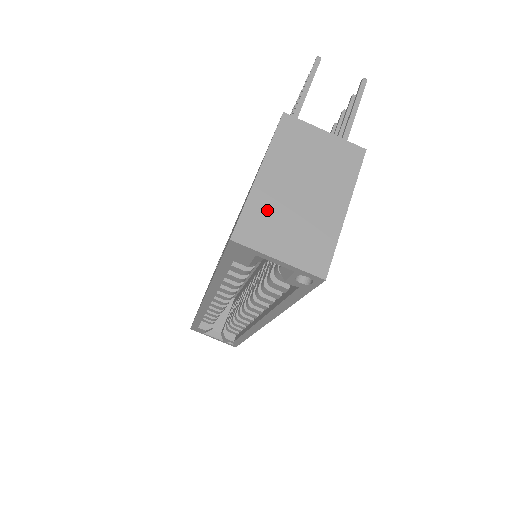
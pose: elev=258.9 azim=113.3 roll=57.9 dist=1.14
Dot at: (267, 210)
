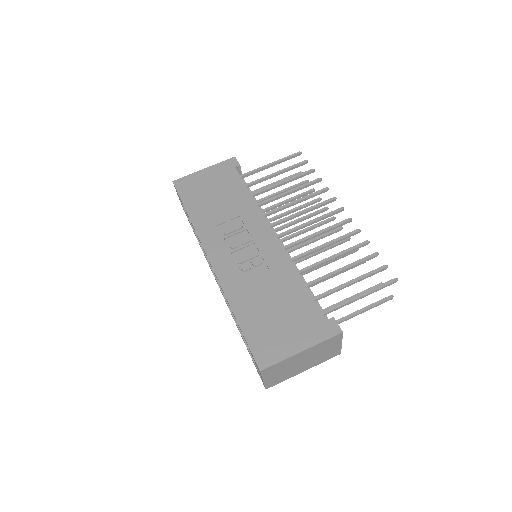
Dot at: (284, 365)
